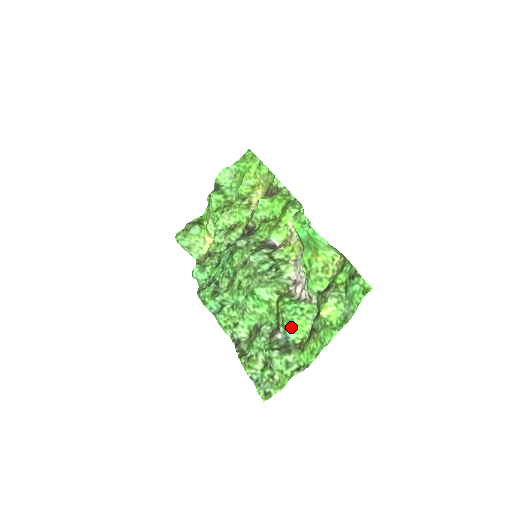
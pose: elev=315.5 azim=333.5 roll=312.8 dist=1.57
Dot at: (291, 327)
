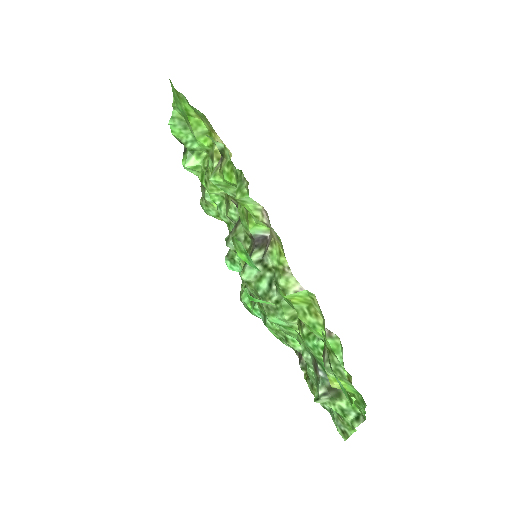
Dot at: occluded
